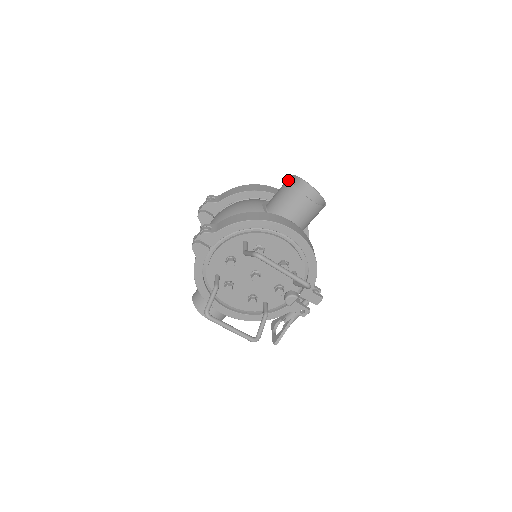
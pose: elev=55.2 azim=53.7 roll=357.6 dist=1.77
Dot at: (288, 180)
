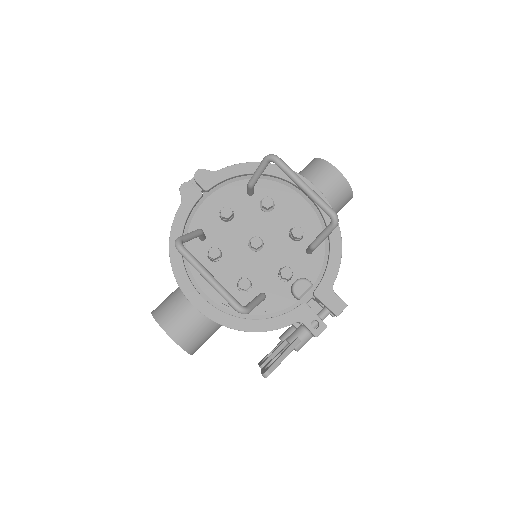
Dot at: occluded
